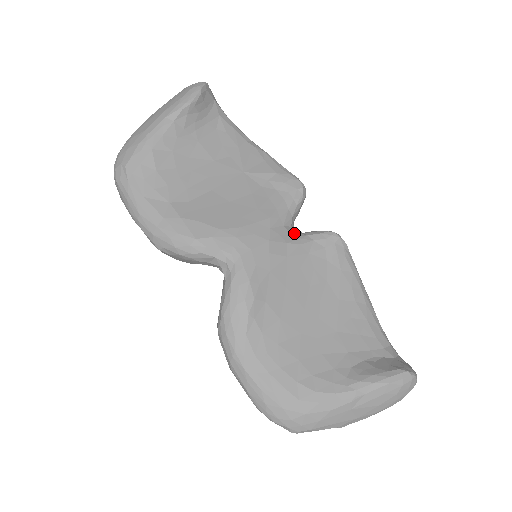
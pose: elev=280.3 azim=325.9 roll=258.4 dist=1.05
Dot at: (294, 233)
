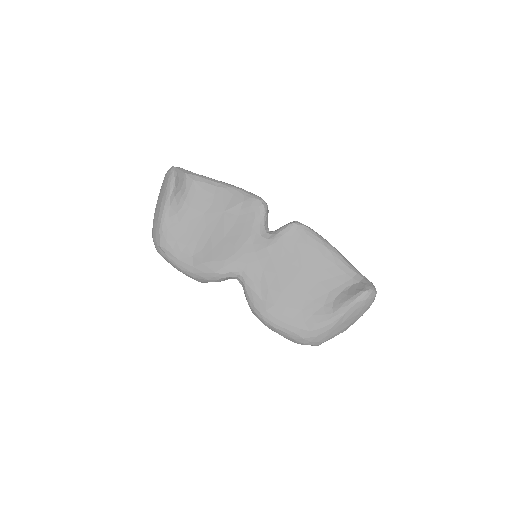
Dot at: (269, 236)
